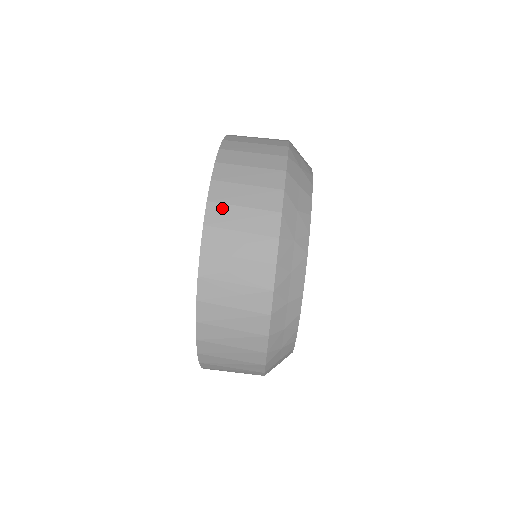
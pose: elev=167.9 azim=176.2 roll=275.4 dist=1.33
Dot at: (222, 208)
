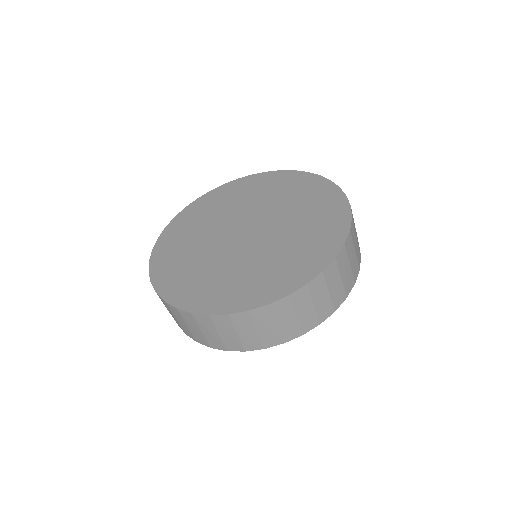
Dot at: (209, 323)
